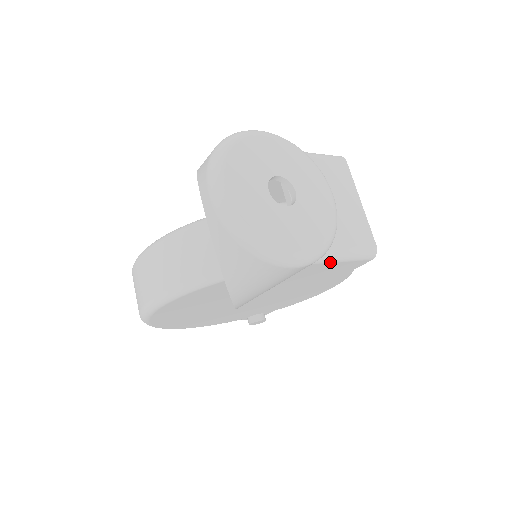
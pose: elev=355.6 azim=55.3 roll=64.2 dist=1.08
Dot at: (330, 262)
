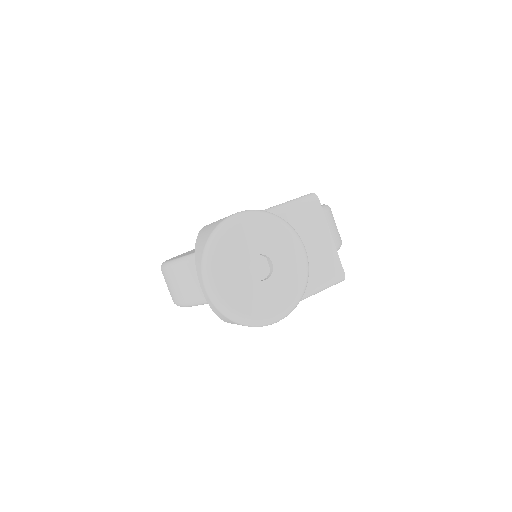
Dot at: occluded
